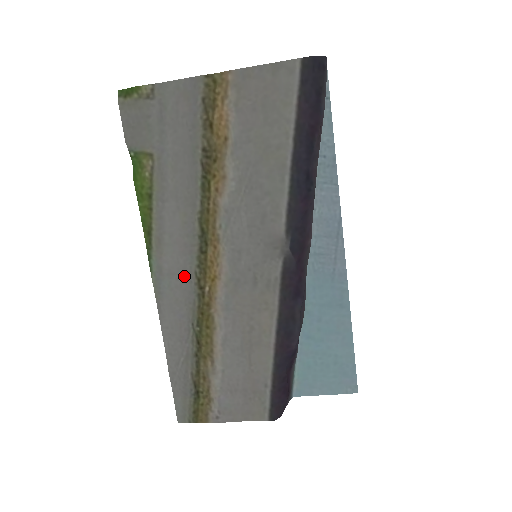
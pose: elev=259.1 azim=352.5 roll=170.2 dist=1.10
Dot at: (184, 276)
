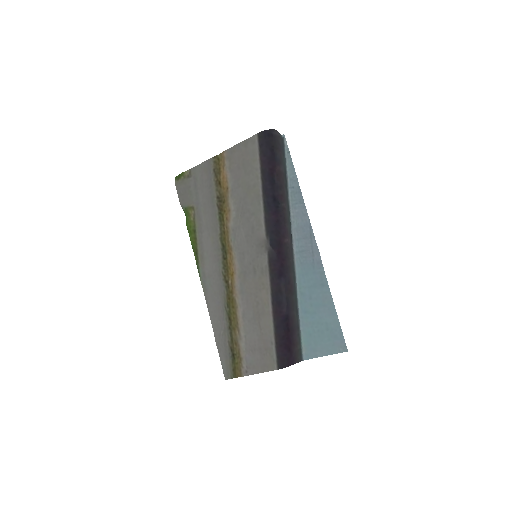
Dot at: (217, 276)
